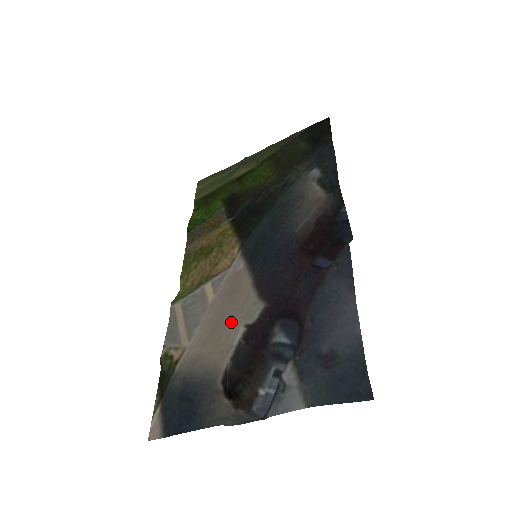
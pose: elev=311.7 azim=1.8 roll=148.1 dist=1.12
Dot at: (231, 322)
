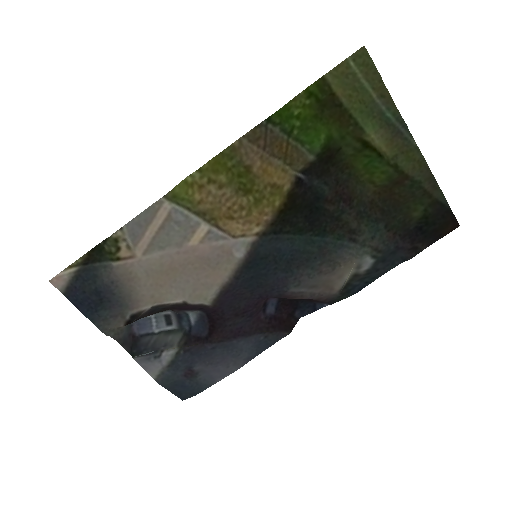
Dot at: (181, 286)
